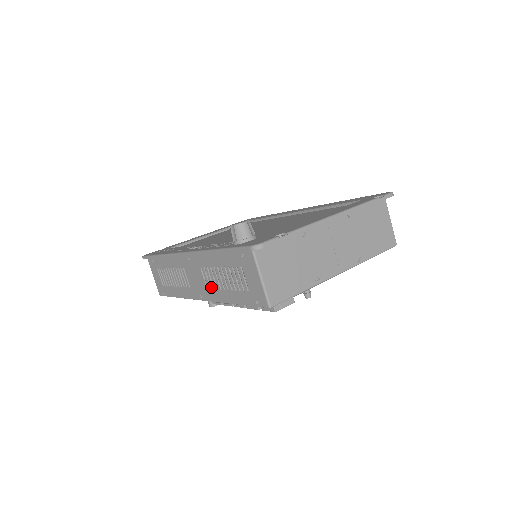
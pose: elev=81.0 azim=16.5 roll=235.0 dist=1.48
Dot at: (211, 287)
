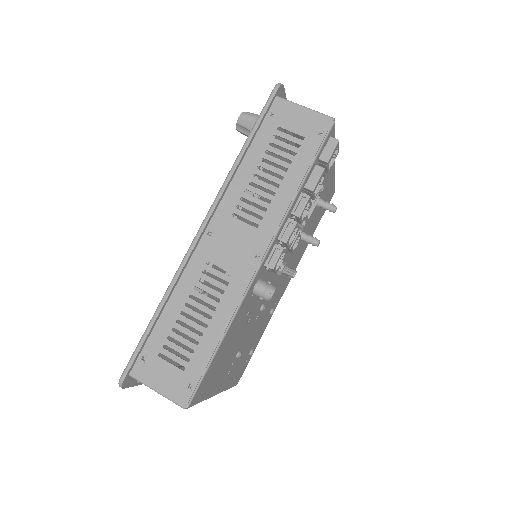
Dot at: (261, 215)
